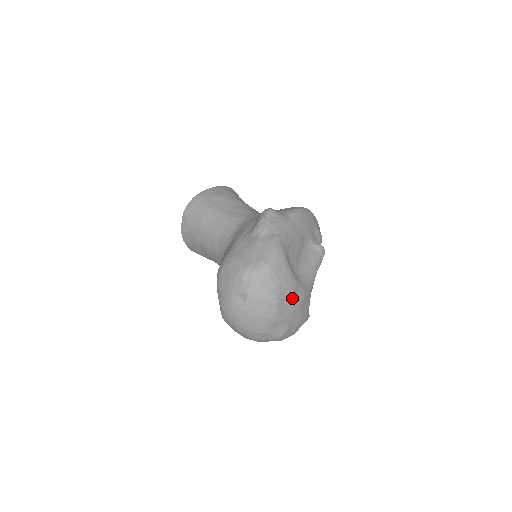
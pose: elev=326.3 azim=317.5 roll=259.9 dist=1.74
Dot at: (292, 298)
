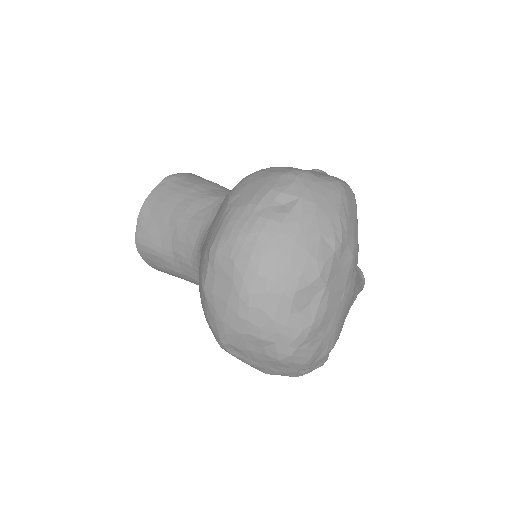
Dot at: (350, 265)
